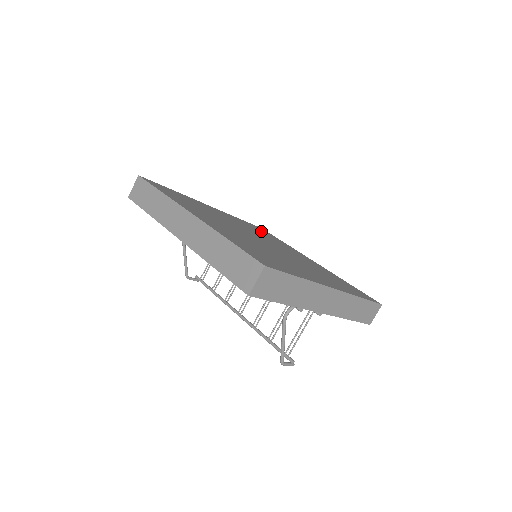
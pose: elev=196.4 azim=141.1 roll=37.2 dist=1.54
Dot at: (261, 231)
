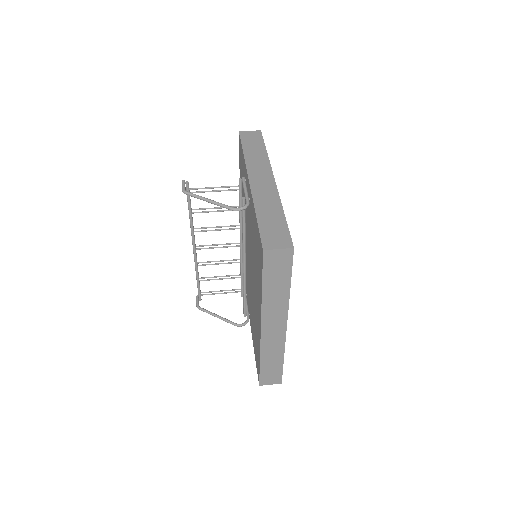
Dot at: occluded
